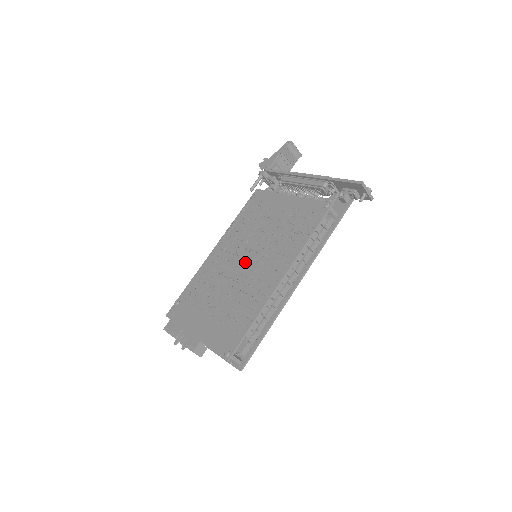
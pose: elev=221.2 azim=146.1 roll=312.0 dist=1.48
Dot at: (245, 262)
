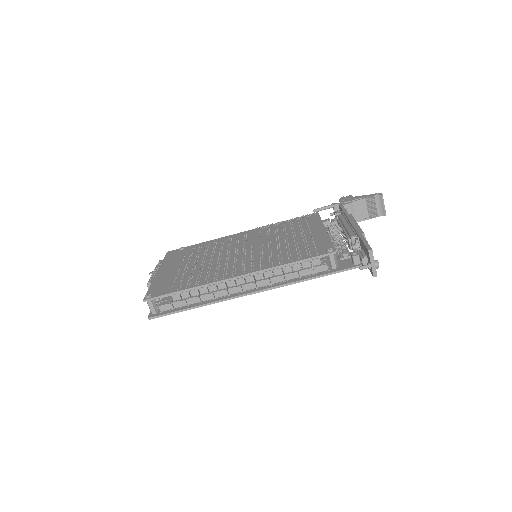
Dot at: (240, 251)
